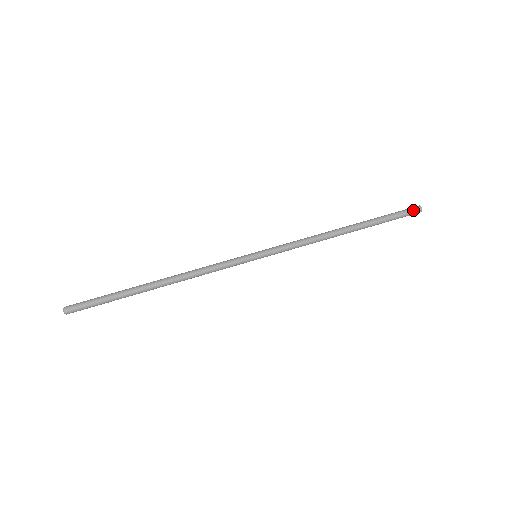
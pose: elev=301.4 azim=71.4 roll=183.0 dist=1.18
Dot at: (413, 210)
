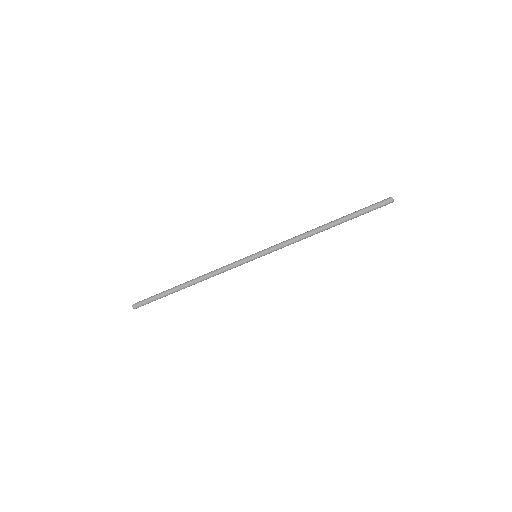
Dot at: (385, 204)
